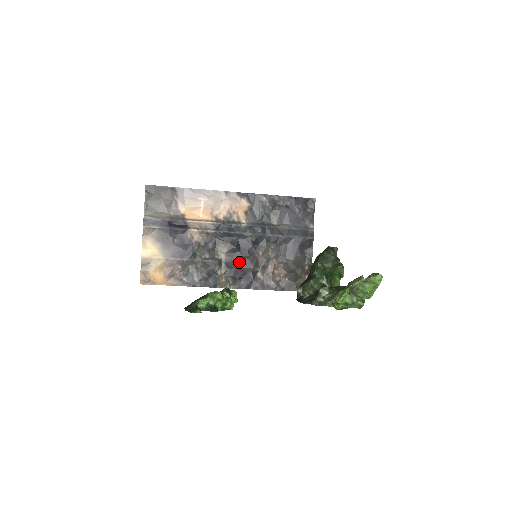
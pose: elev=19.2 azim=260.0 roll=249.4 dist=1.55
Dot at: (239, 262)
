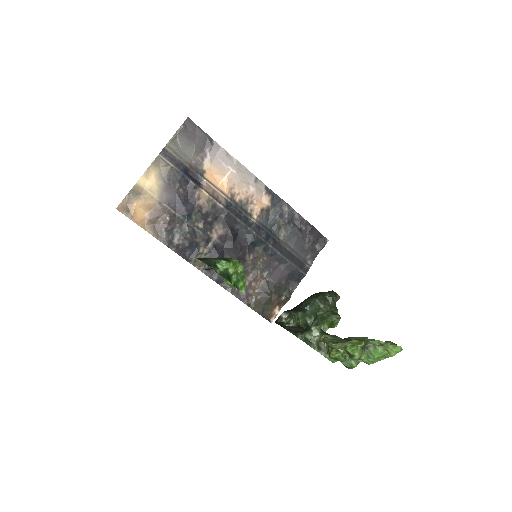
Dot at: (226, 252)
